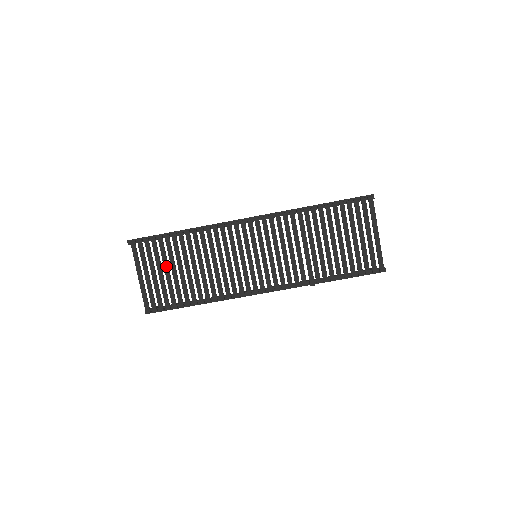
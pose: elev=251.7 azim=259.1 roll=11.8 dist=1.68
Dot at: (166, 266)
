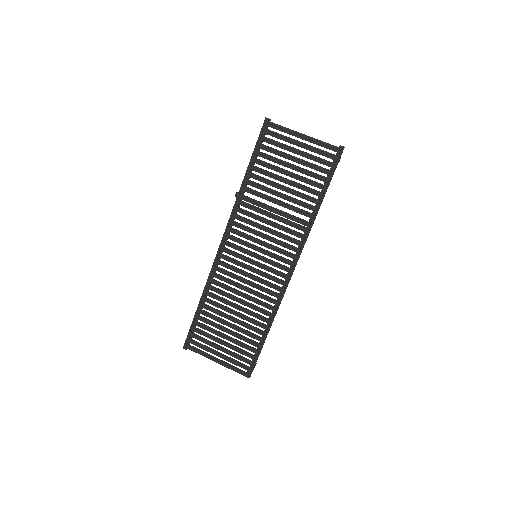
Dot at: (219, 334)
